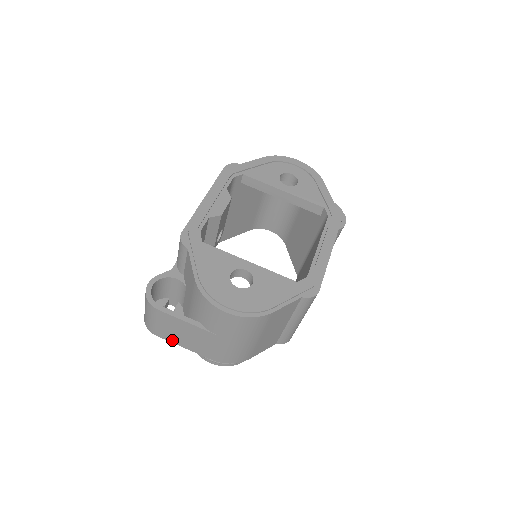
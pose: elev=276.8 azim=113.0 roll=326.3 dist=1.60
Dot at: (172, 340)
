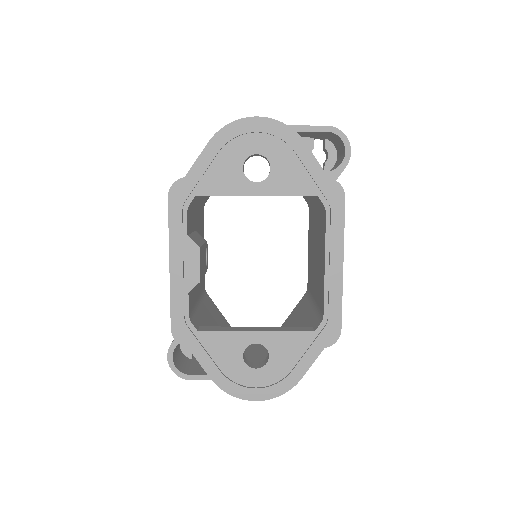
Dot at: occluded
